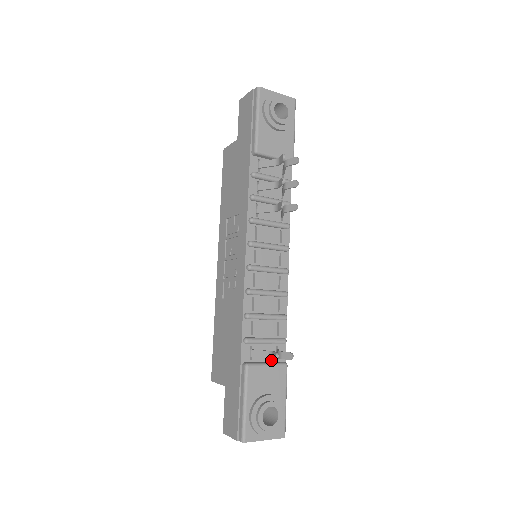
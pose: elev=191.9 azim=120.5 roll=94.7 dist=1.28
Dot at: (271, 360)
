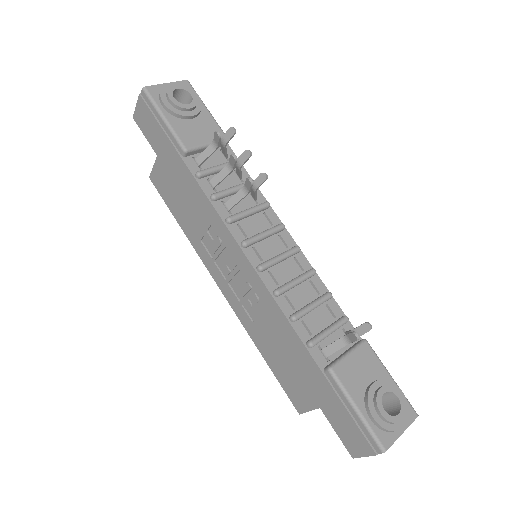
Dot at: (347, 347)
